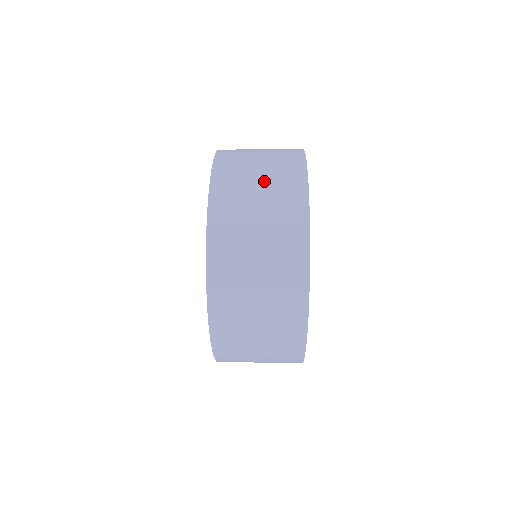
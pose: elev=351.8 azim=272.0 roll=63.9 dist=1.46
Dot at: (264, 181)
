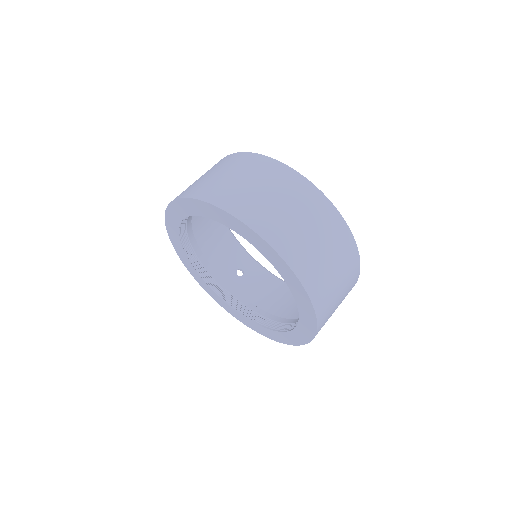
Dot at: (322, 241)
